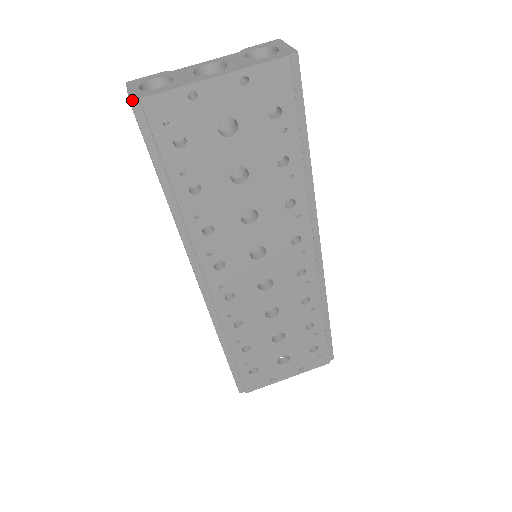
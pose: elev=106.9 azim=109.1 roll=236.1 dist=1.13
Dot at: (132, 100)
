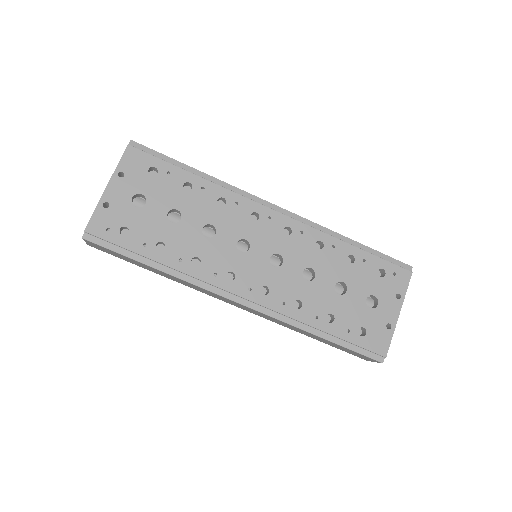
Dot at: (83, 237)
